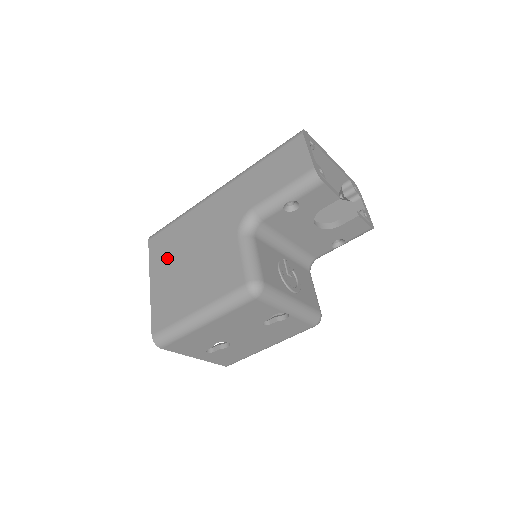
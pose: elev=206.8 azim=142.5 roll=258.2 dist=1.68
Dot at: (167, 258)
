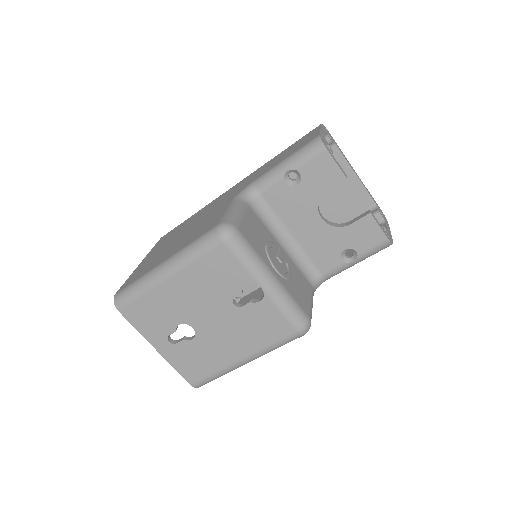
Dot at: (166, 240)
